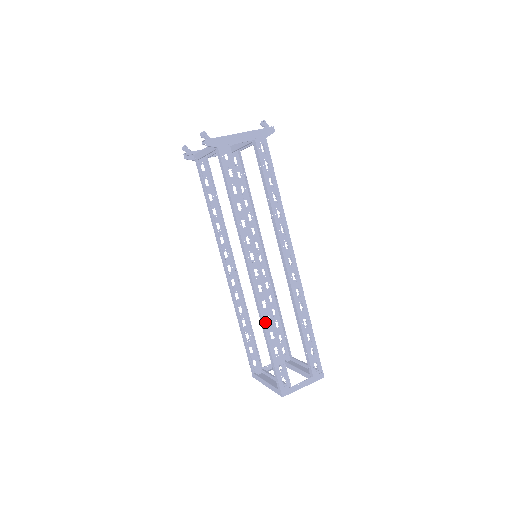
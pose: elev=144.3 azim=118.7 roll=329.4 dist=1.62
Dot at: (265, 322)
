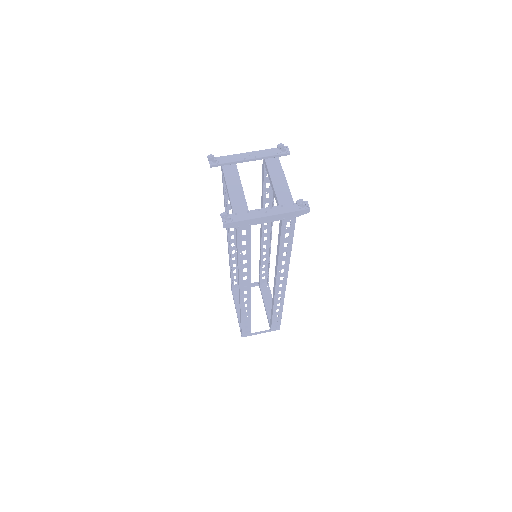
Dot at: (243, 312)
